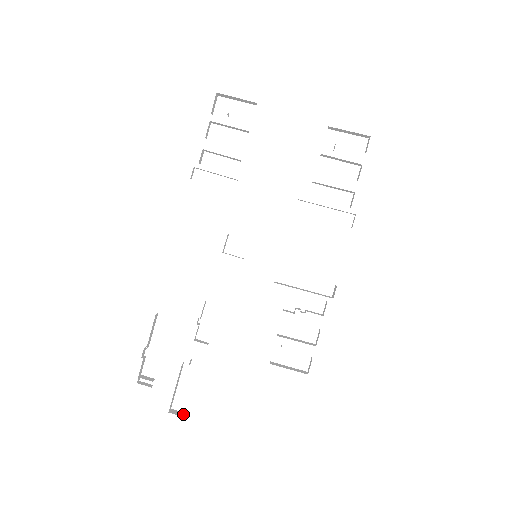
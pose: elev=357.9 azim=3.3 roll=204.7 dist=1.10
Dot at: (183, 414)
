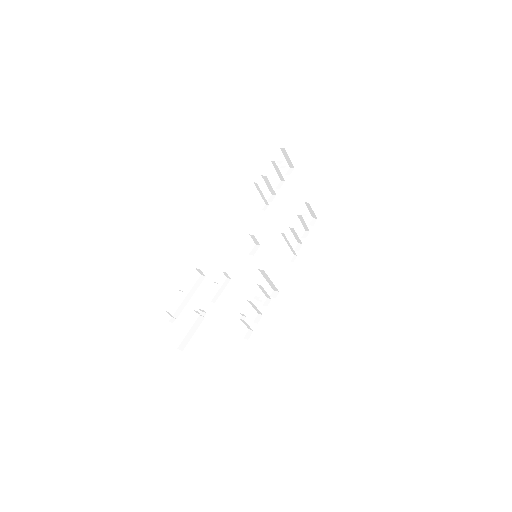
Dot at: (179, 349)
